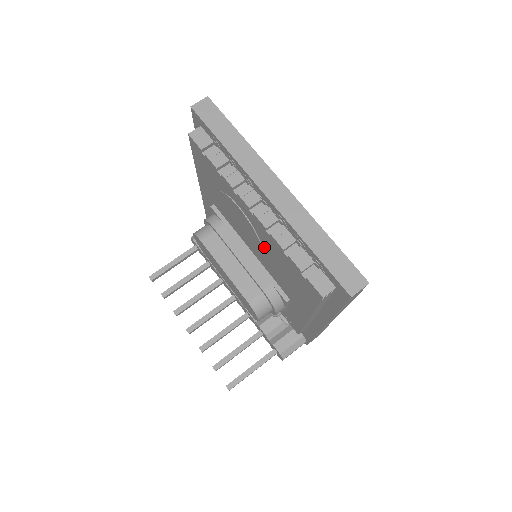
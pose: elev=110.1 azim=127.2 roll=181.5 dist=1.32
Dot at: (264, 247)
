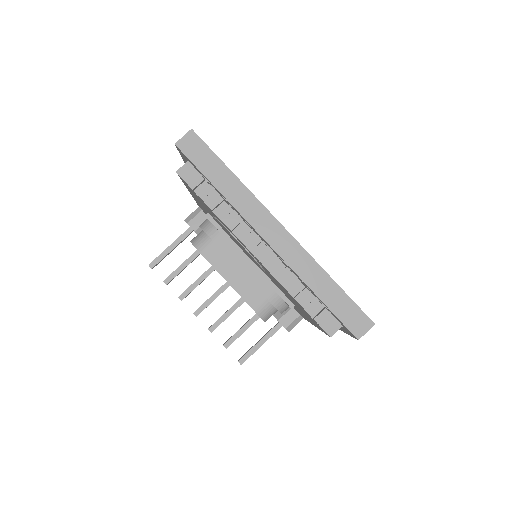
Dot at: (267, 273)
